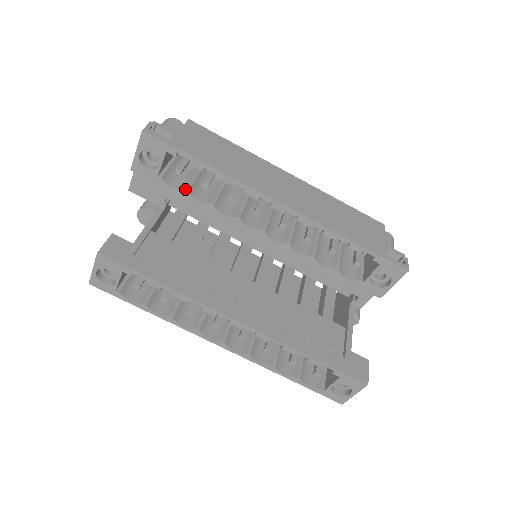
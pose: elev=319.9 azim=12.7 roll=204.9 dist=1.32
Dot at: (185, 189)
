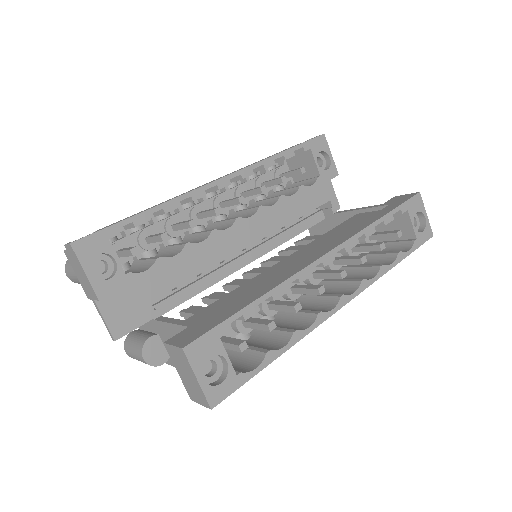
Dot at: (156, 258)
